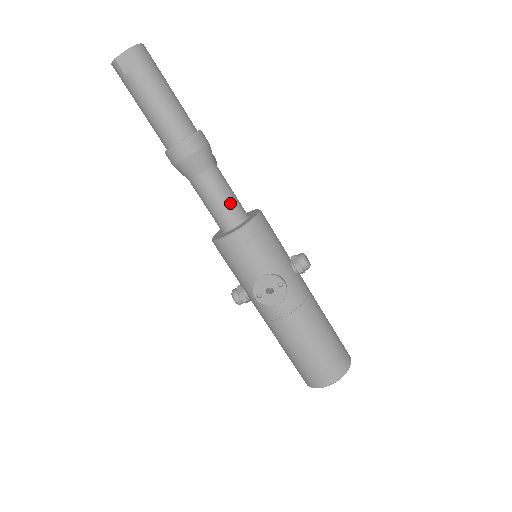
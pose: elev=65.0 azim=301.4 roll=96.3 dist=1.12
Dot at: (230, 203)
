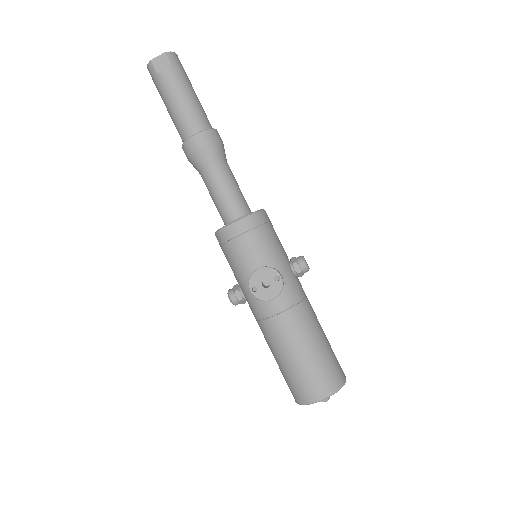
Dot at: (236, 196)
